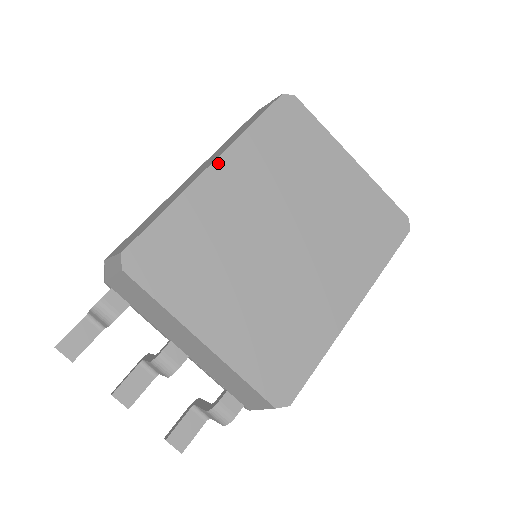
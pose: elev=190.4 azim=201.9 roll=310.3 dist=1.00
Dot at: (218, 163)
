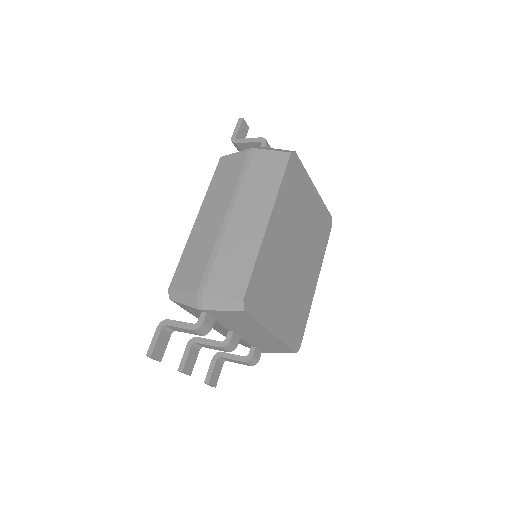
Dot at: (271, 218)
